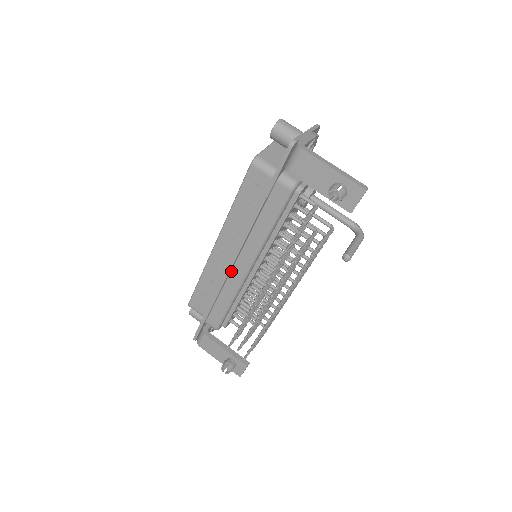
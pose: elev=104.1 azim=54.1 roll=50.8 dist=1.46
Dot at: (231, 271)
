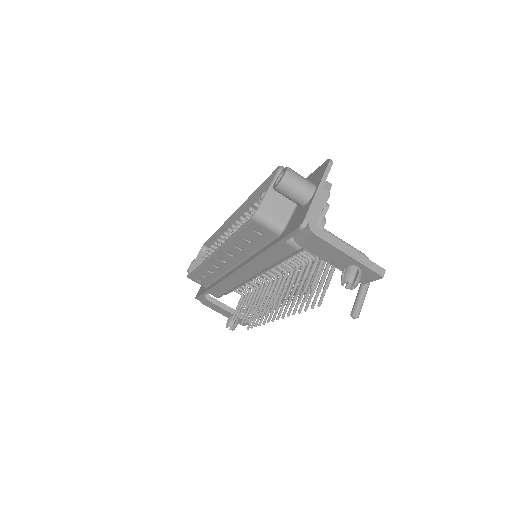
Dot at: occluded
